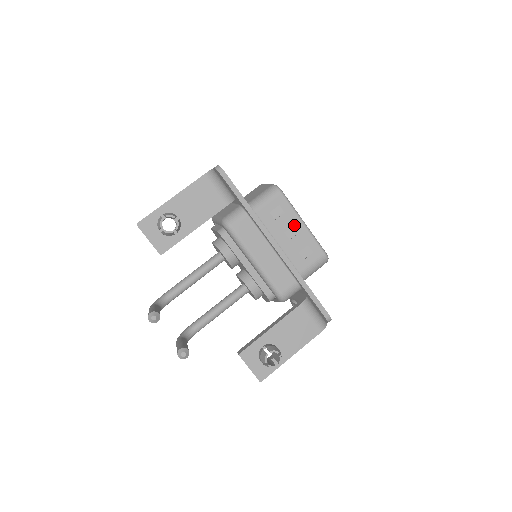
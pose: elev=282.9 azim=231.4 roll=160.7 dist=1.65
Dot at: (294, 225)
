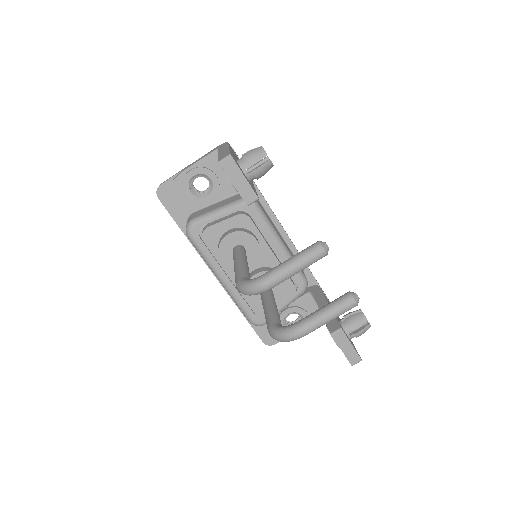
Dot at: occluded
